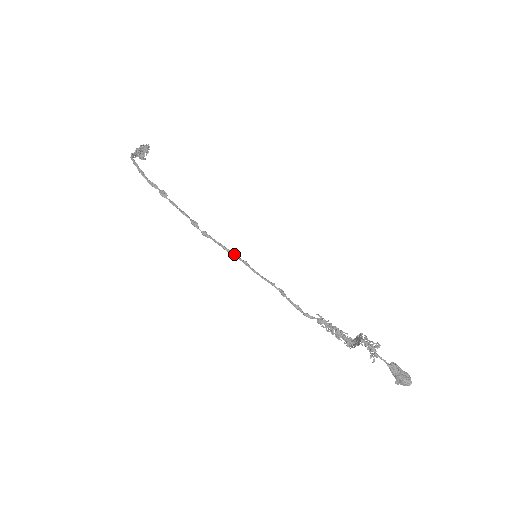
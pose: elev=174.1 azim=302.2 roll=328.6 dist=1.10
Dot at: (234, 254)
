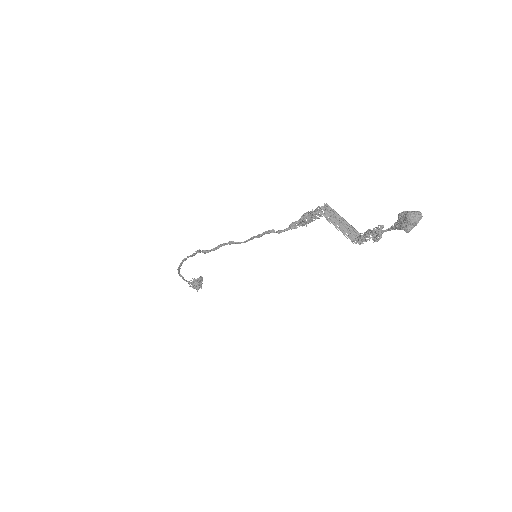
Dot at: (223, 244)
